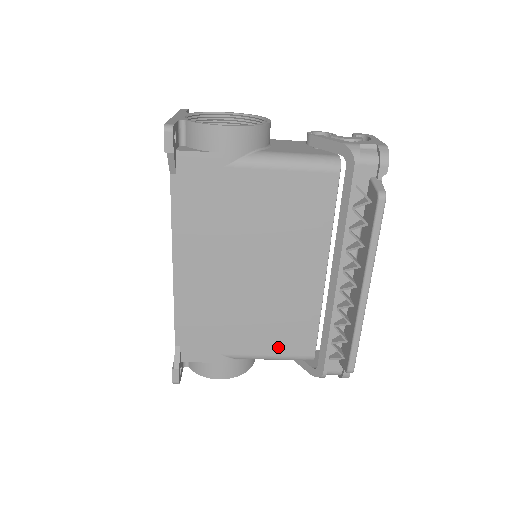
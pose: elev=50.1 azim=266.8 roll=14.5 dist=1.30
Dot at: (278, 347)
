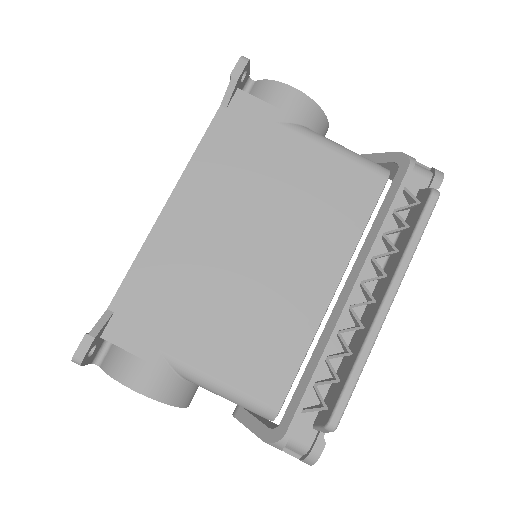
Dot at: (238, 371)
